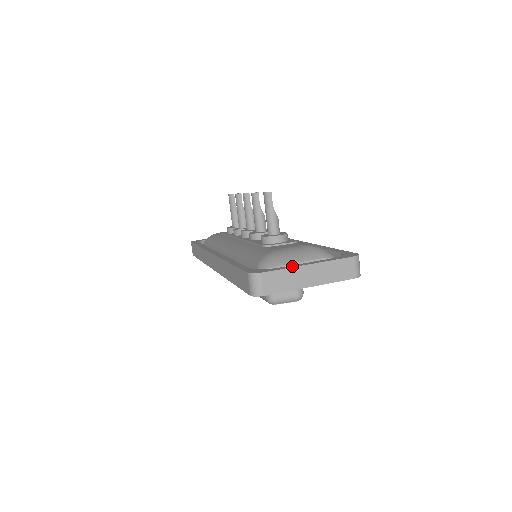
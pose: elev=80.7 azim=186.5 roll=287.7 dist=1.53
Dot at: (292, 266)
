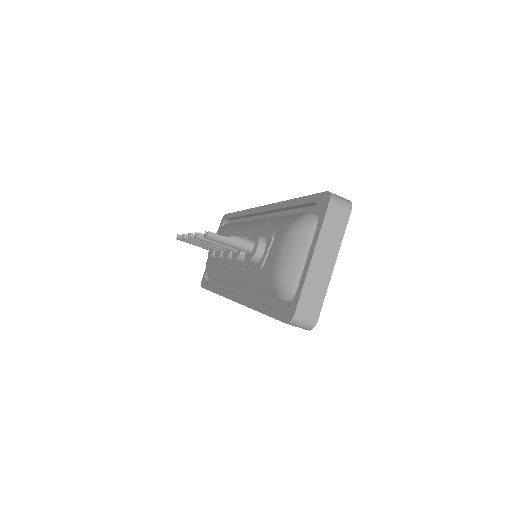
Dot at: (304, 275)
